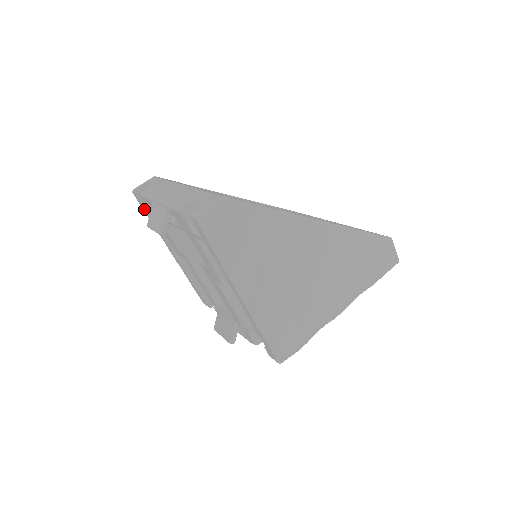
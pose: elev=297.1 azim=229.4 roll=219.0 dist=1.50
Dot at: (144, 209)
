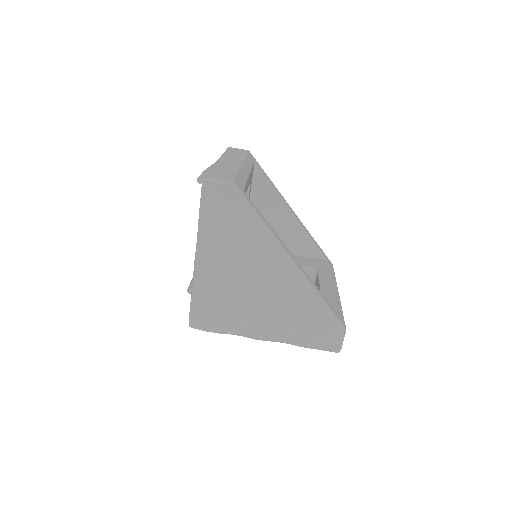
Dot at: occluded
